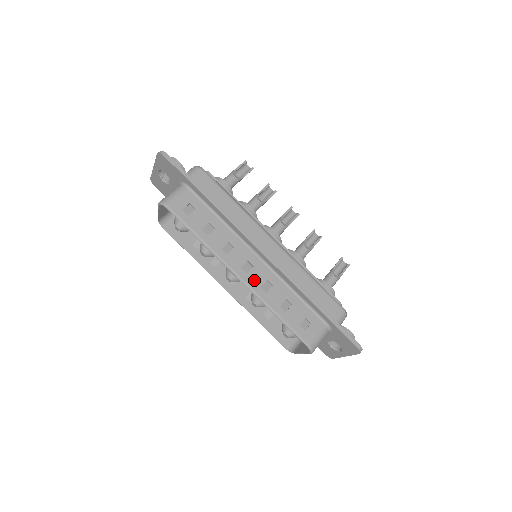
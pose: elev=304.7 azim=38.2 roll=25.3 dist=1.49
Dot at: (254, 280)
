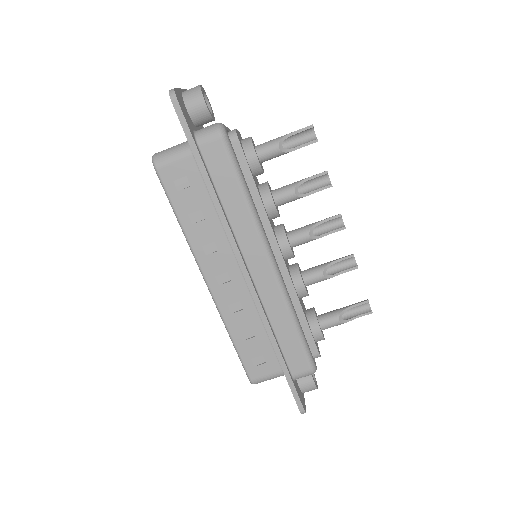
Dot at: (224, 295)
